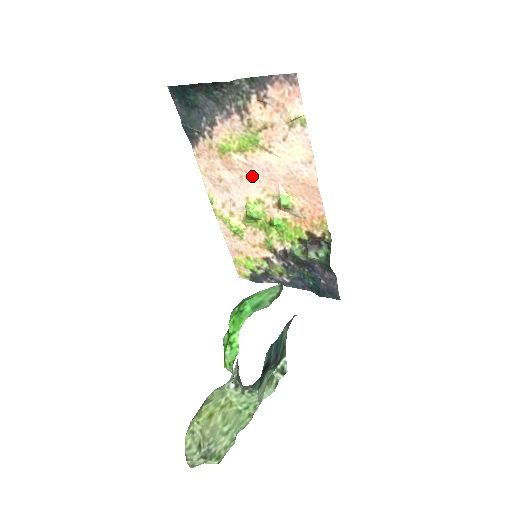
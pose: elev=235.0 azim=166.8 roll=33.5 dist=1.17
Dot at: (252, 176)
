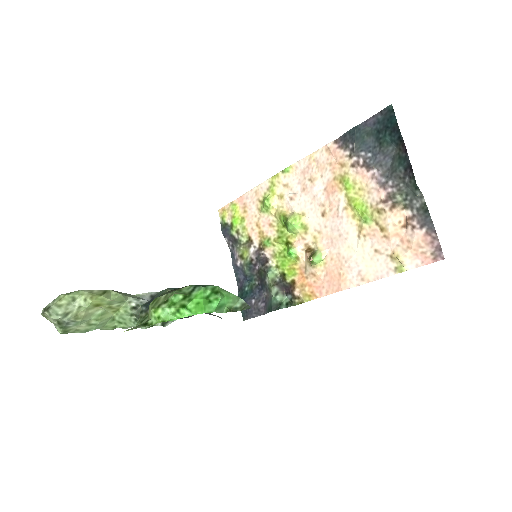
Dot at: (328, 217)
